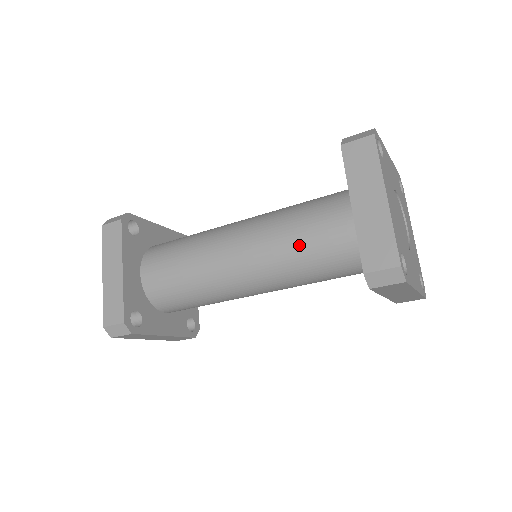
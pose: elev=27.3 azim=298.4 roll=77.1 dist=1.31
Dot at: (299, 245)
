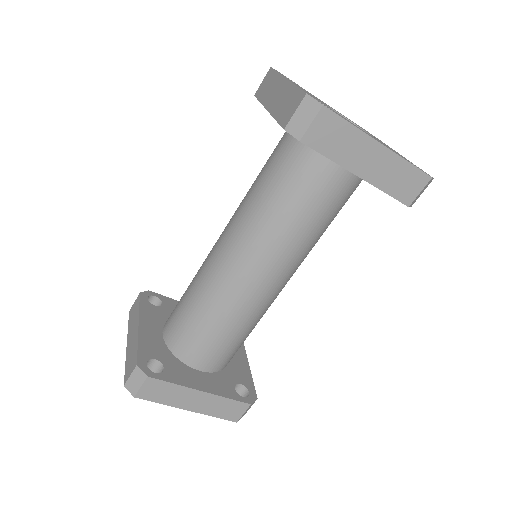
Dot at: (260, 191)
